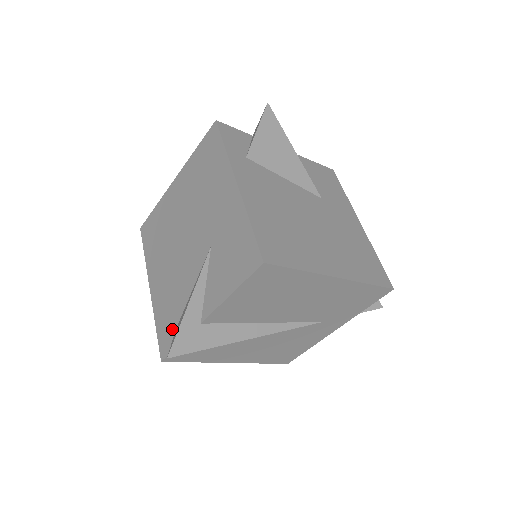
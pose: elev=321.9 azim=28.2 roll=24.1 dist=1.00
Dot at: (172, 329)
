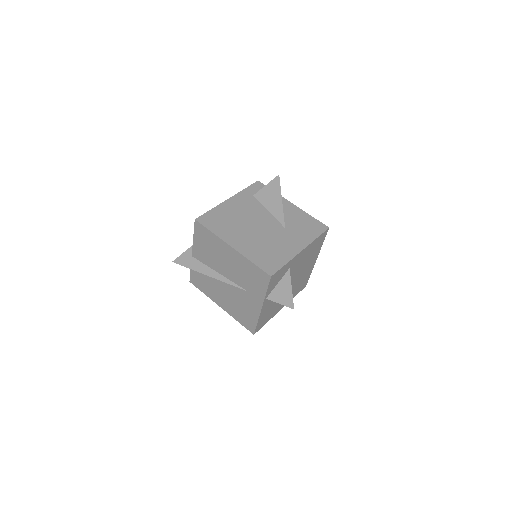
Dot at: occluded
